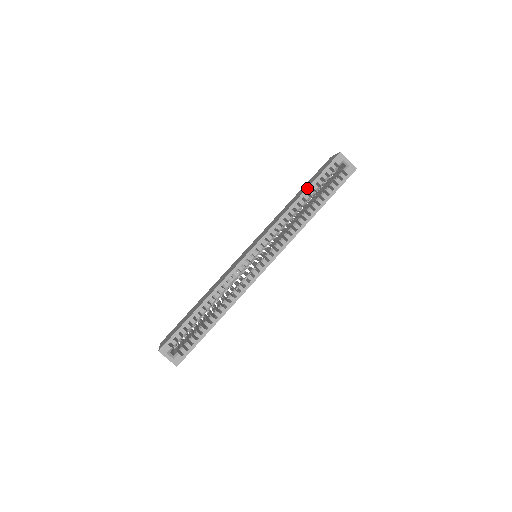
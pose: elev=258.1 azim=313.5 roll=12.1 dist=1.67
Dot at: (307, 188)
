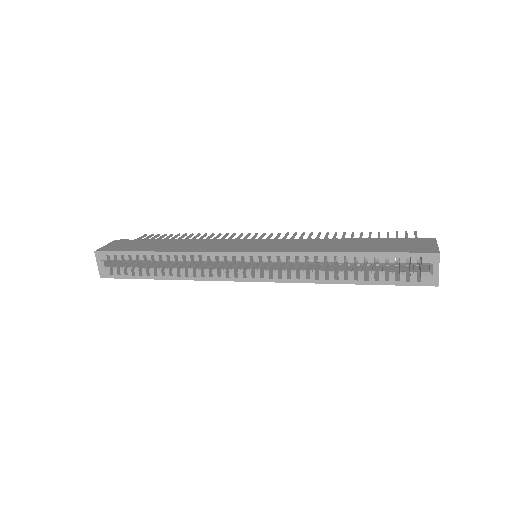
Dot at: (361, 252)
